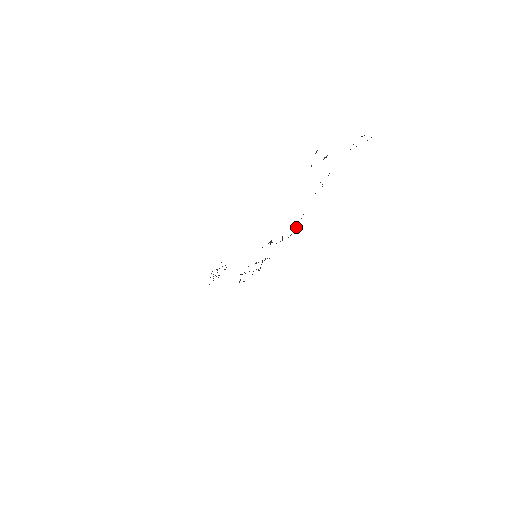
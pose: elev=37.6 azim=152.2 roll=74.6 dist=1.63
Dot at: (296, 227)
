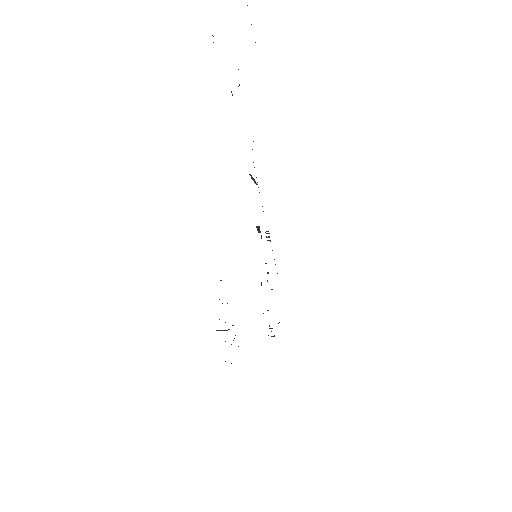
Dot at: occluded
